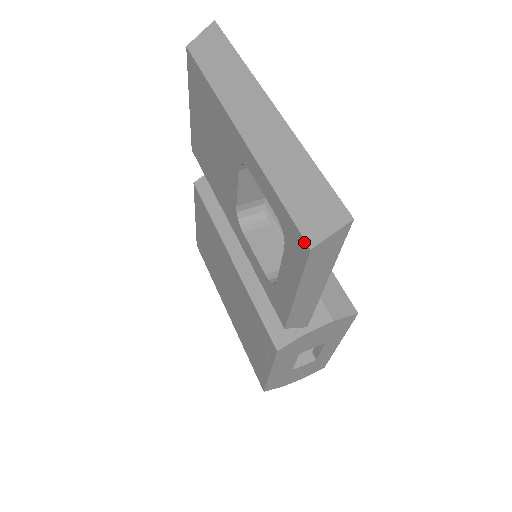
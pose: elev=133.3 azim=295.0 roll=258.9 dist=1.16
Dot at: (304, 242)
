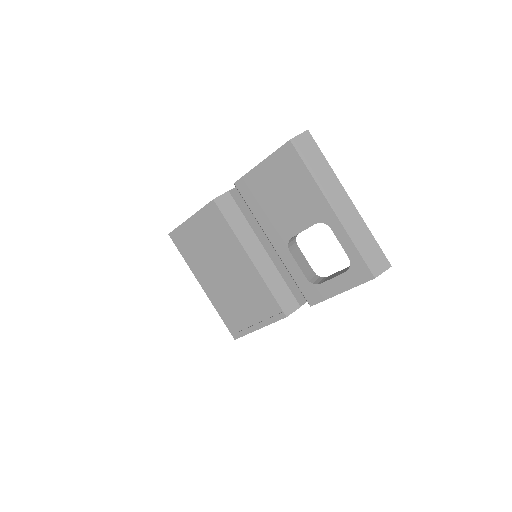
Dot at: (371, 274)
